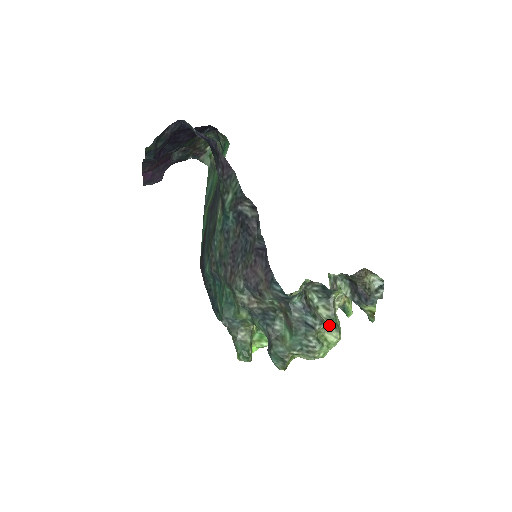
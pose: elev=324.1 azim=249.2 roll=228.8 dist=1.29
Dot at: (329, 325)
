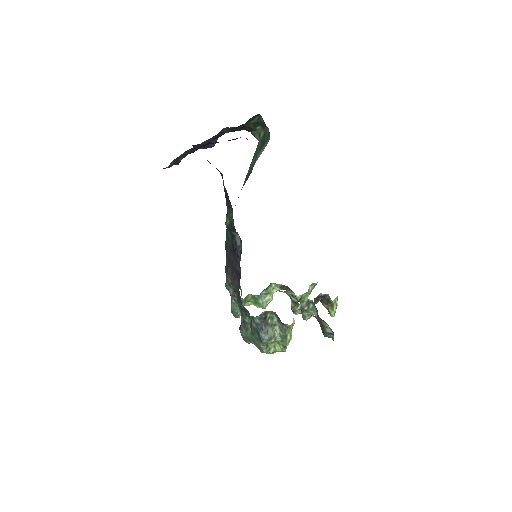
Dot at: (278, 341)
